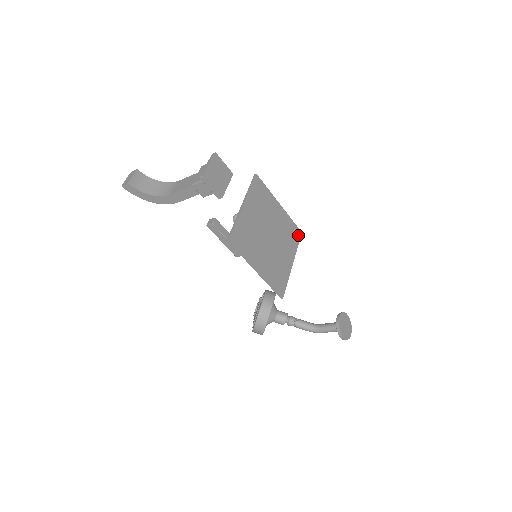
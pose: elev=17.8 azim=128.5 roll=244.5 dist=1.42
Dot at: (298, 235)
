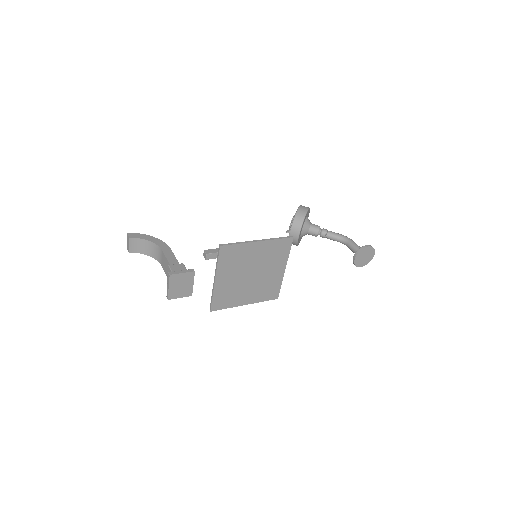
Dot at: (288, 243)
